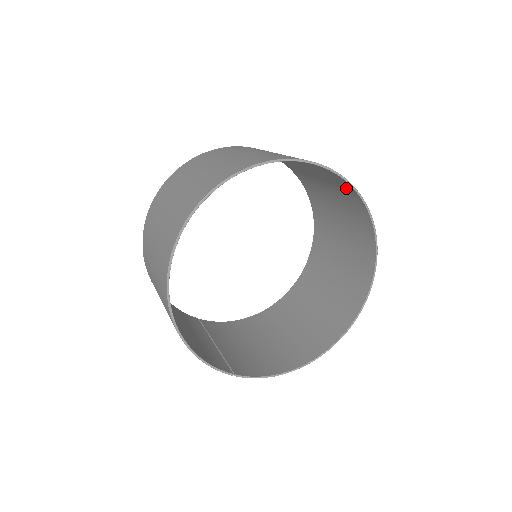
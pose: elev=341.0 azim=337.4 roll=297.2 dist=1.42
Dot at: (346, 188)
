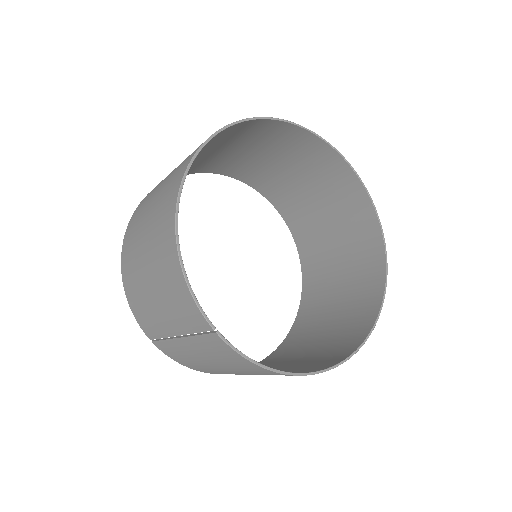
Dot at: (361, 208)
